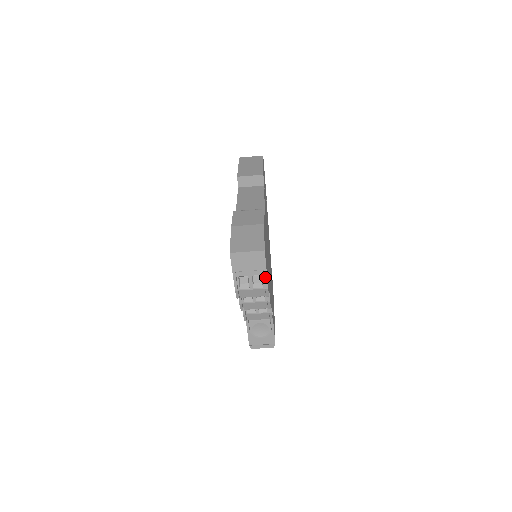
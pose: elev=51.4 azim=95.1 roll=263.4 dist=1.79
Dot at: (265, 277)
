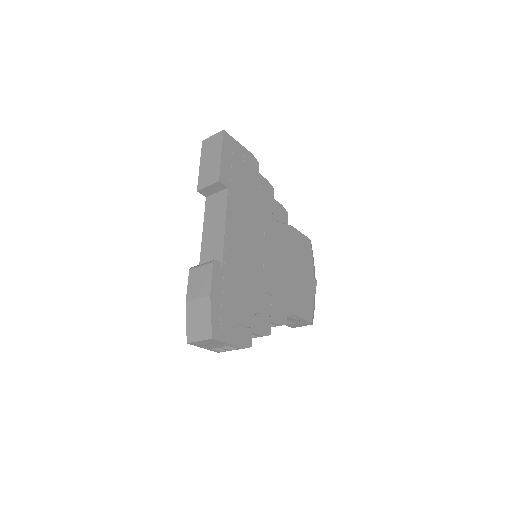
Dot at: (232, 346)
